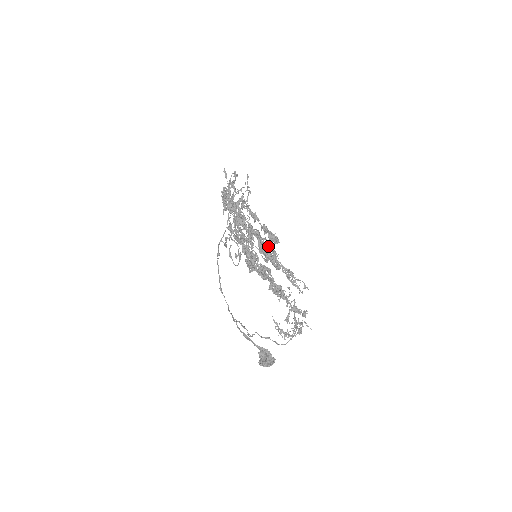
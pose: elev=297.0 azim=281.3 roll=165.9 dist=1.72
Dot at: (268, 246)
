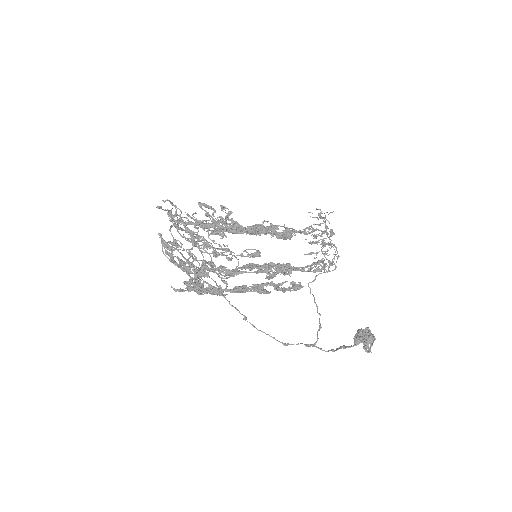
Dot at: (275, 265)
